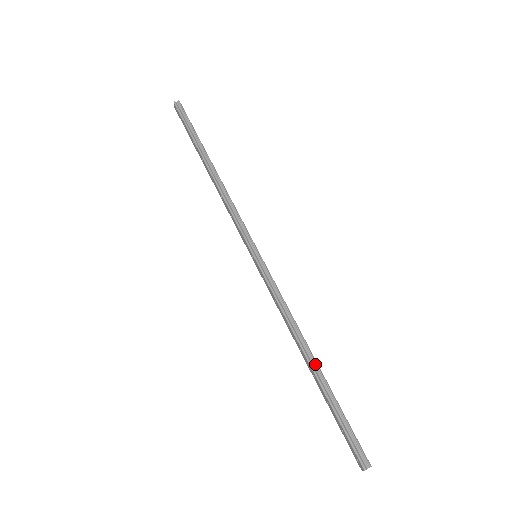
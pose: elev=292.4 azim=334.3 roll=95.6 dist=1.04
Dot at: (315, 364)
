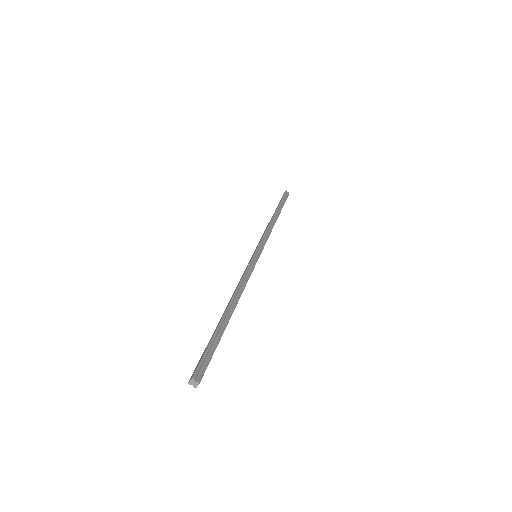
Dot at: (231, 312)
